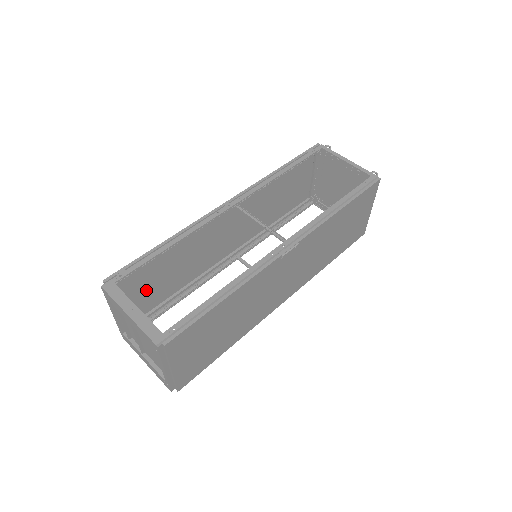
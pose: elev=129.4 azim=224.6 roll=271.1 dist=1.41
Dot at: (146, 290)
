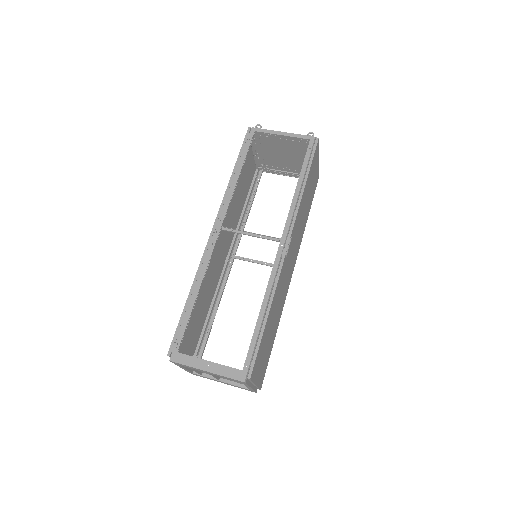
Dot at: (191, 333)
